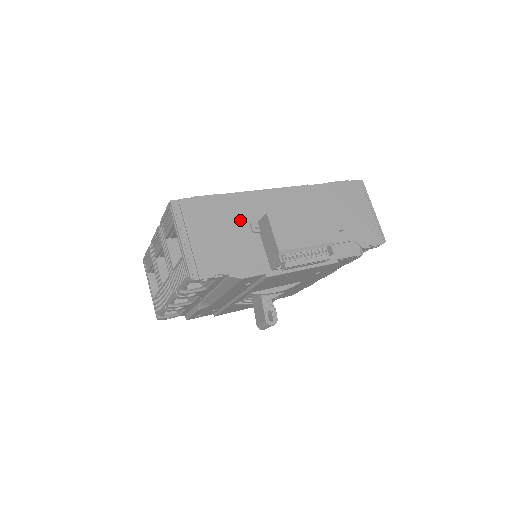
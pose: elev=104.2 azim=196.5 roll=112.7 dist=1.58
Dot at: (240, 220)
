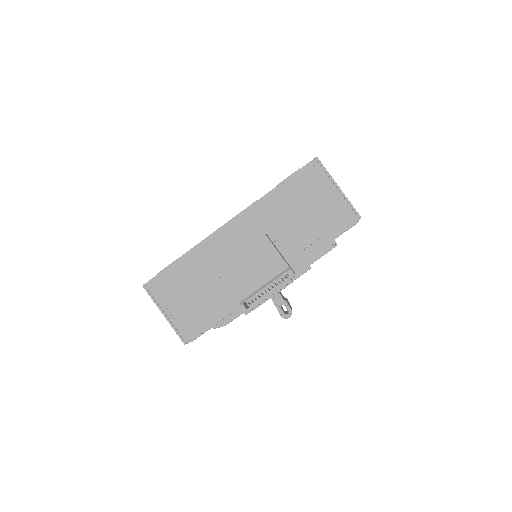
Dot at: (204, 274)
